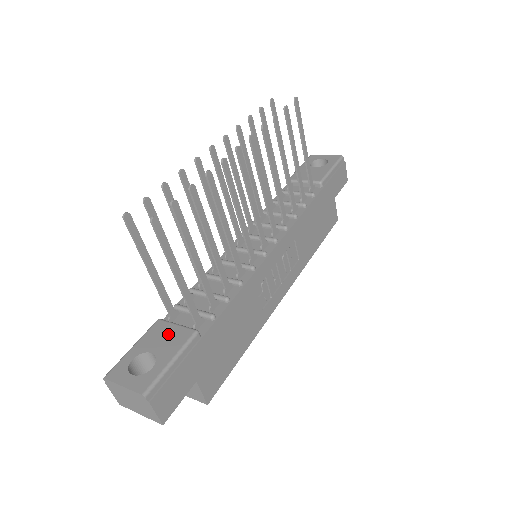
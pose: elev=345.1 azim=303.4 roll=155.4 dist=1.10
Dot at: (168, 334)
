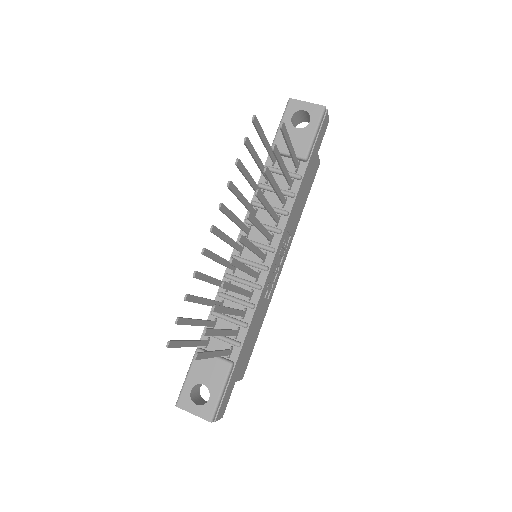
Dot at: (210, 367)
